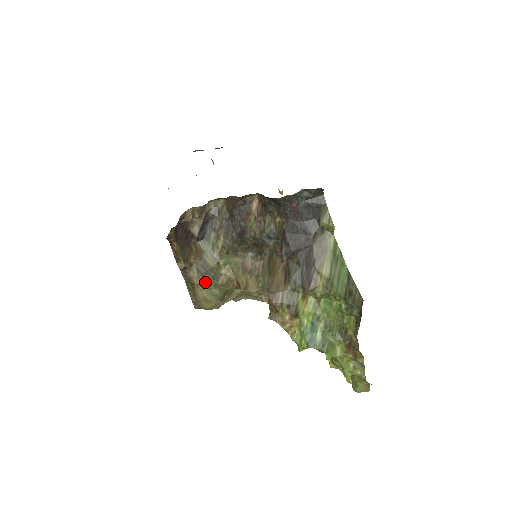
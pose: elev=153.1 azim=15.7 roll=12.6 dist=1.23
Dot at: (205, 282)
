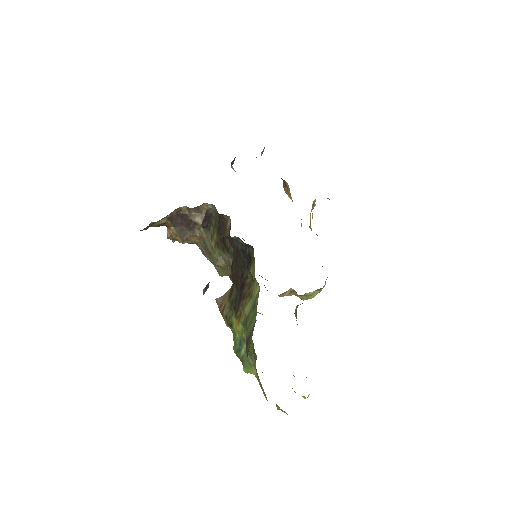
Dot at: (207, 259)
